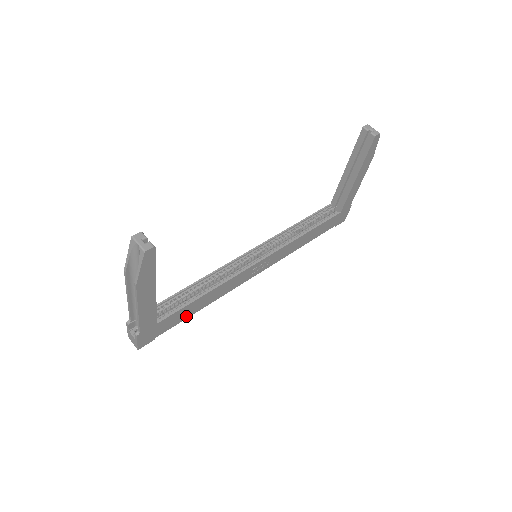
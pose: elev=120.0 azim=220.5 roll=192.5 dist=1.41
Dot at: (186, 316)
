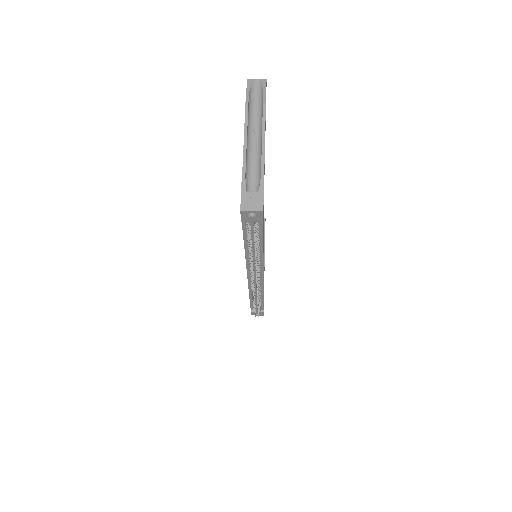
Dot at: occluded
